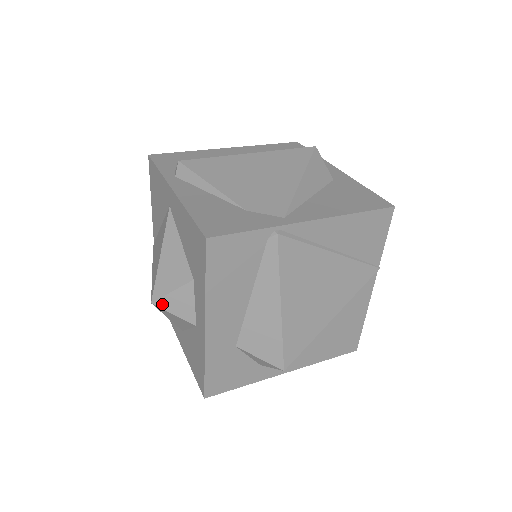
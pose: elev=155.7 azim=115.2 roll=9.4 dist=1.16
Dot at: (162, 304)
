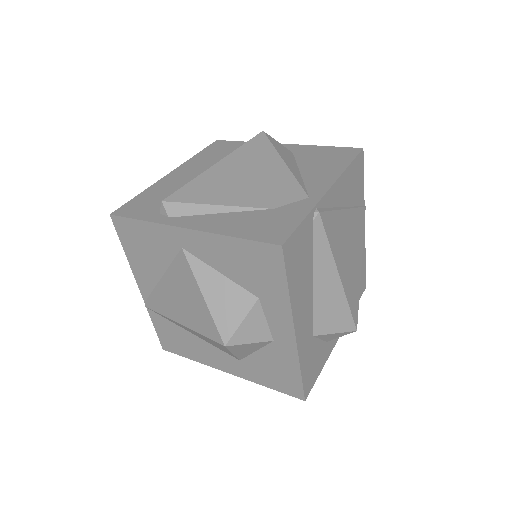
Dot at: (236, 340)
